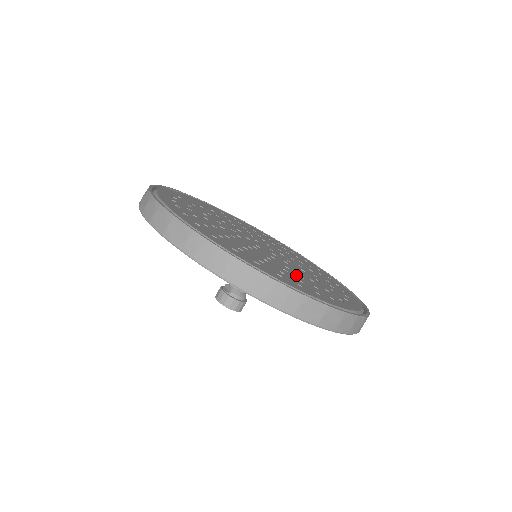
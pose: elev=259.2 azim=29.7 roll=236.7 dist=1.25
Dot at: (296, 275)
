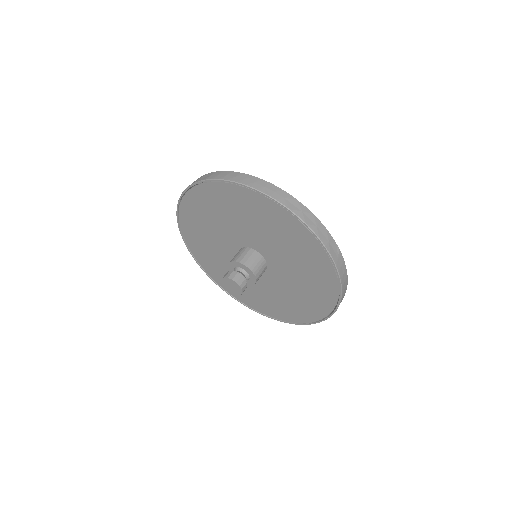
Dot at: occluded
